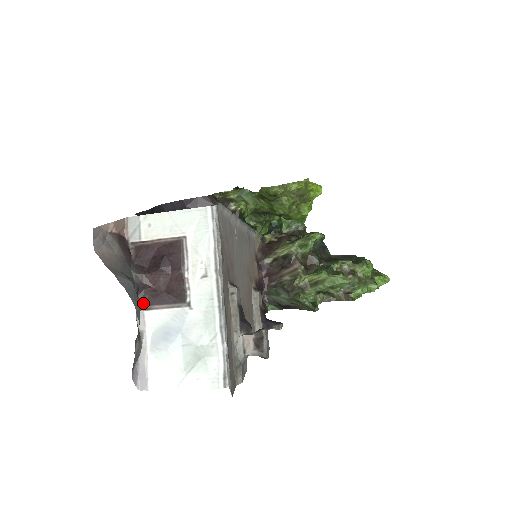
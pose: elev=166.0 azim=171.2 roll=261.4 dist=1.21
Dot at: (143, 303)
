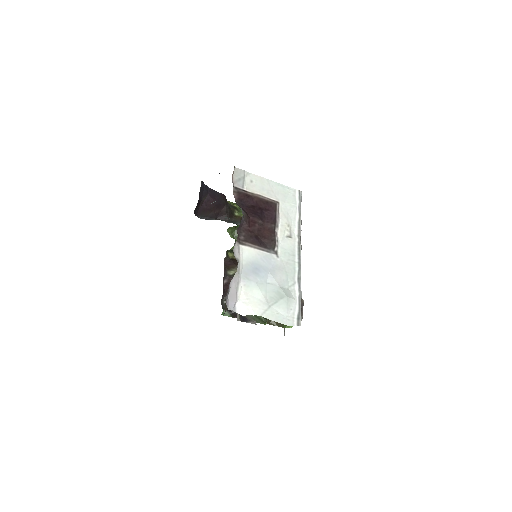
Dot at: (239, 237)
